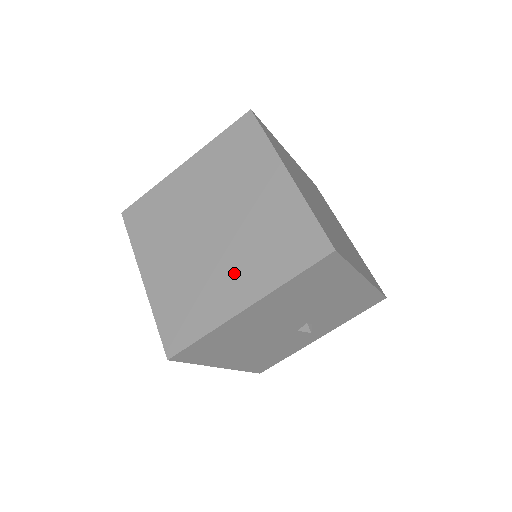
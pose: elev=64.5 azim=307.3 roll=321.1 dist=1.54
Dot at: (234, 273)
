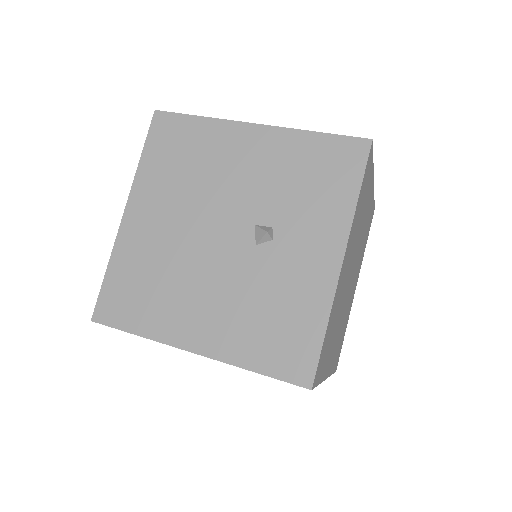
Dot at: occluded
